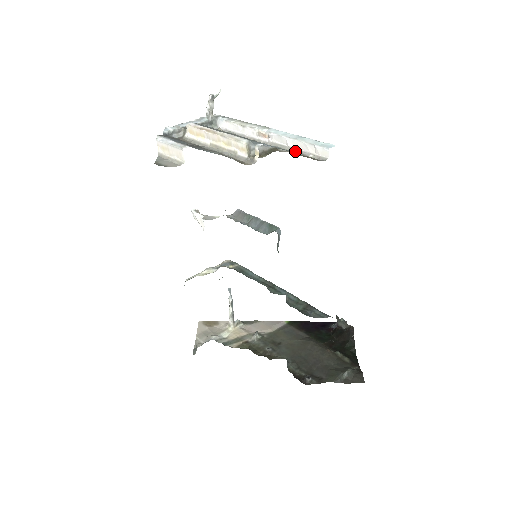
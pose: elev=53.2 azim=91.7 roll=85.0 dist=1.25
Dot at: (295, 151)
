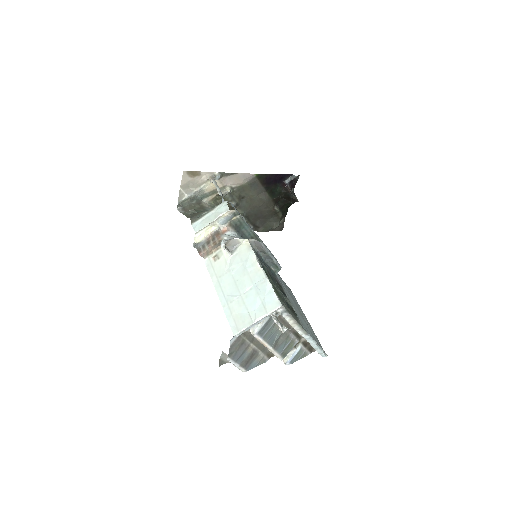
Dot at: occluded
